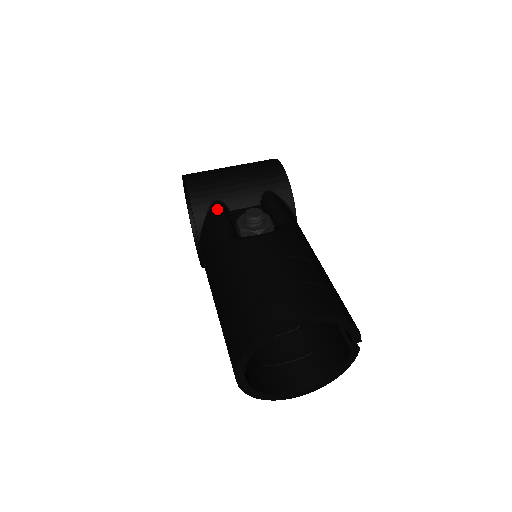
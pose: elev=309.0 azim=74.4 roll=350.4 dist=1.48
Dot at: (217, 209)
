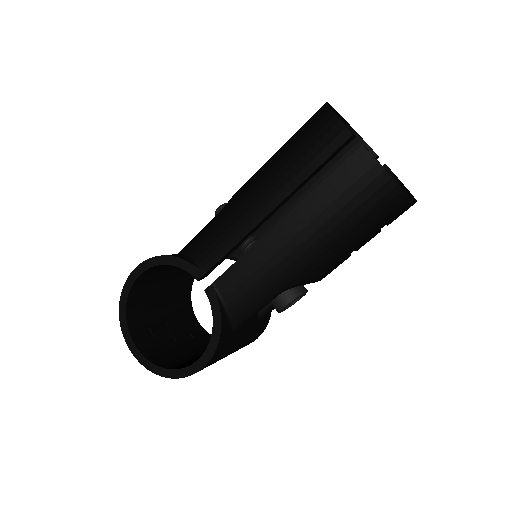
Dot at: (188, 243)
